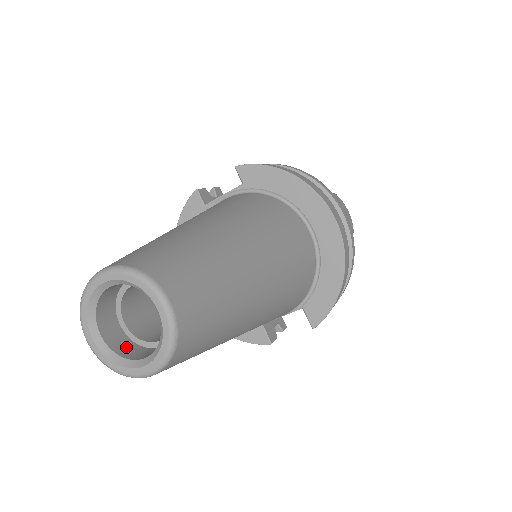
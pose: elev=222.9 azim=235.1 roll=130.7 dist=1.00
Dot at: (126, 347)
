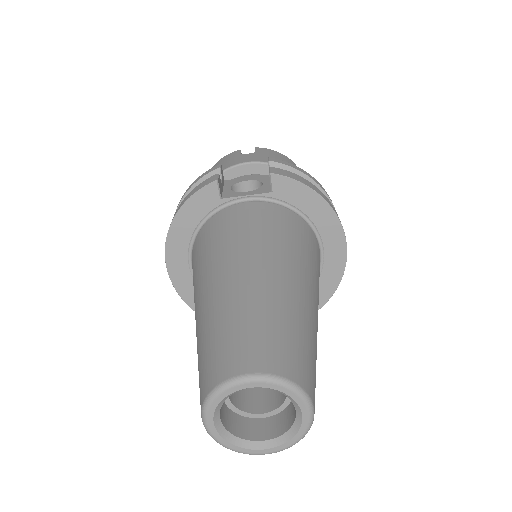
Dot at: (232, 421)
